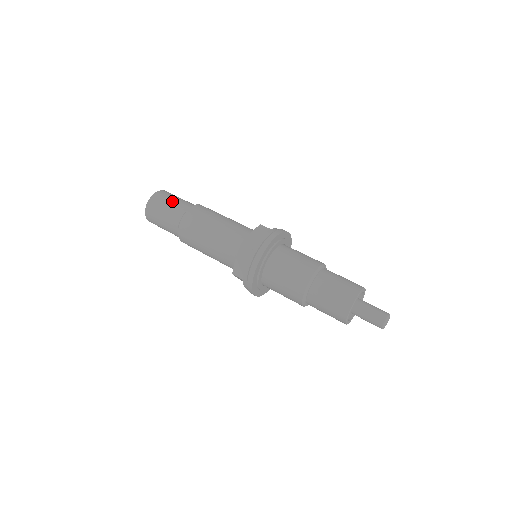
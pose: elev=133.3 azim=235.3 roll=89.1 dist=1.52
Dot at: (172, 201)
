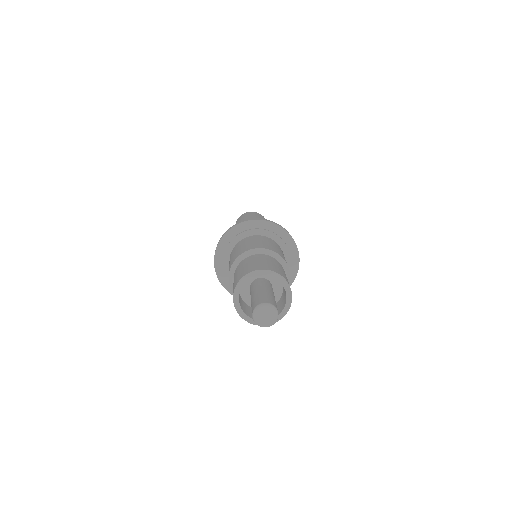
Dot at: (255, 215)
